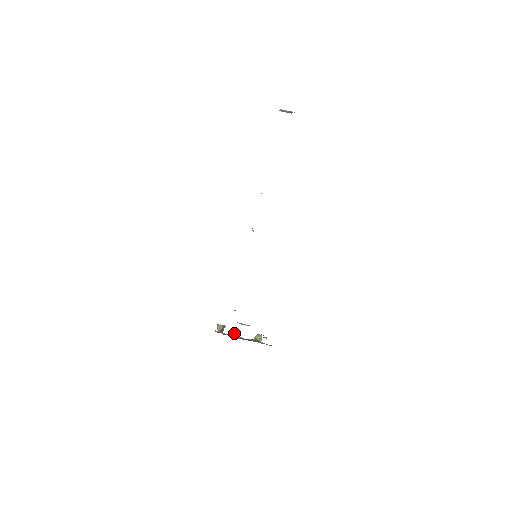
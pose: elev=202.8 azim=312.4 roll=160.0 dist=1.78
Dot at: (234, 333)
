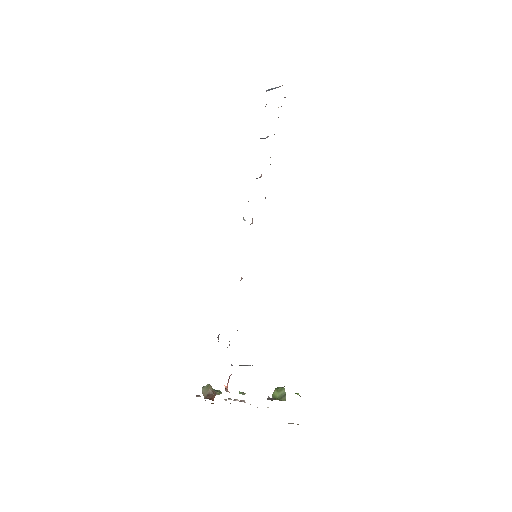
Dot at: occluded
